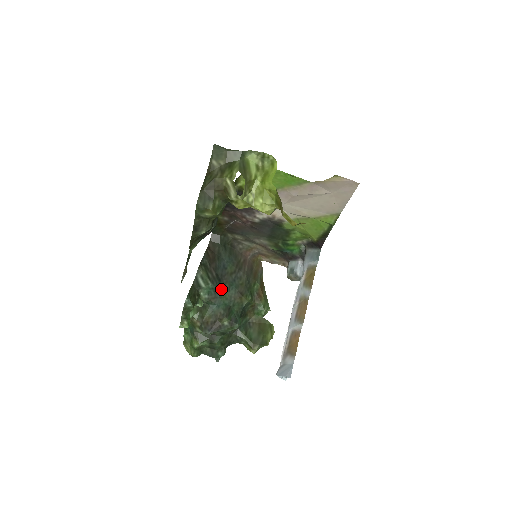
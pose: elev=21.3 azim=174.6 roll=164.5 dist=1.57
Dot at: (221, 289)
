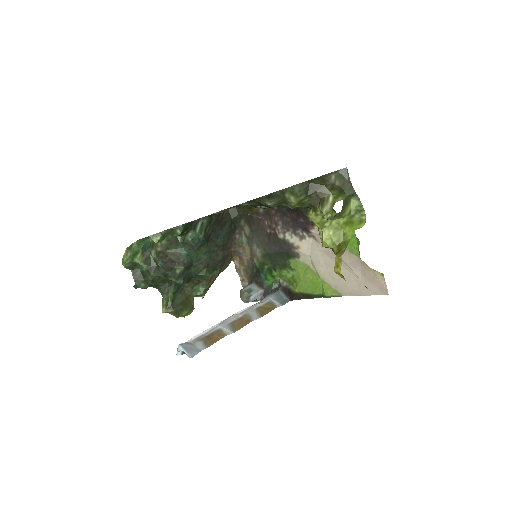
Dot at: (202, 247)
